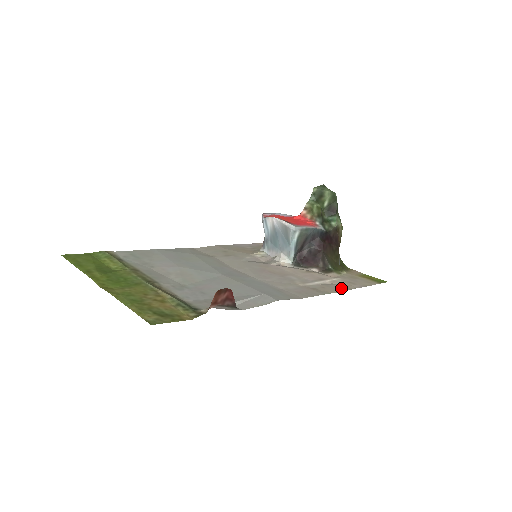
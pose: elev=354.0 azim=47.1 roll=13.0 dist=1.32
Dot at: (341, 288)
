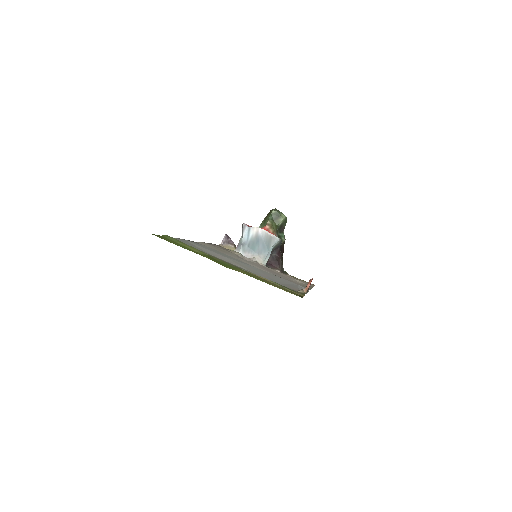
Dot at: occluded
